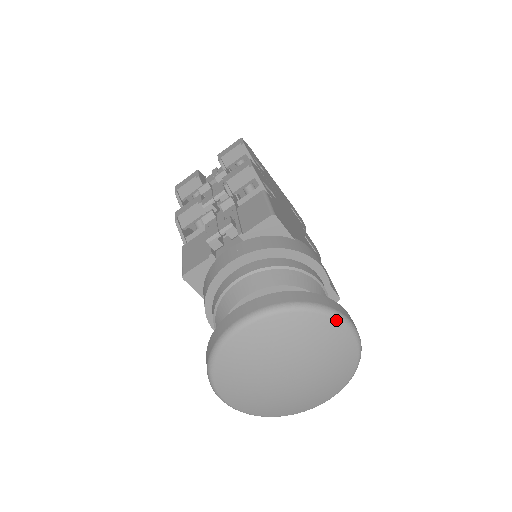
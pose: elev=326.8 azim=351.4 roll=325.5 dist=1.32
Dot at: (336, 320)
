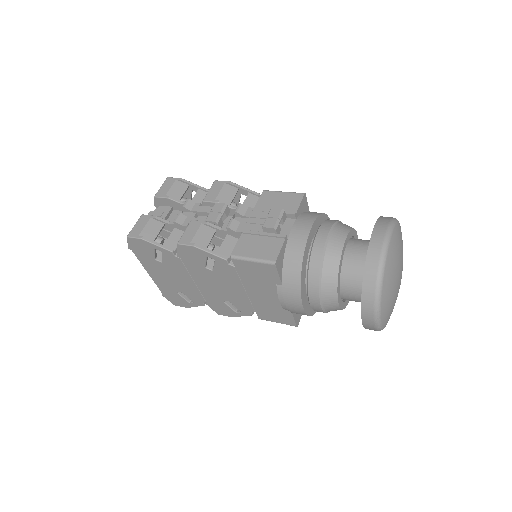
Dot at: occluded
